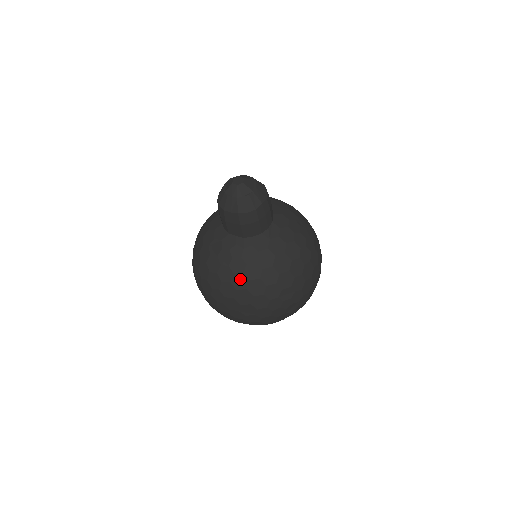
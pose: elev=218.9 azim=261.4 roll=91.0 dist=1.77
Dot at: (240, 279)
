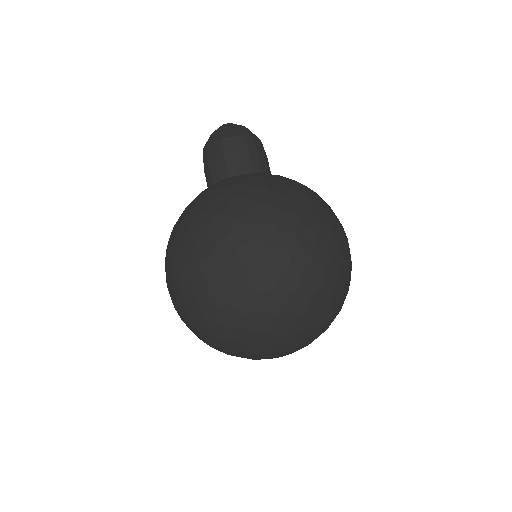
Dot at: (217, 203)
